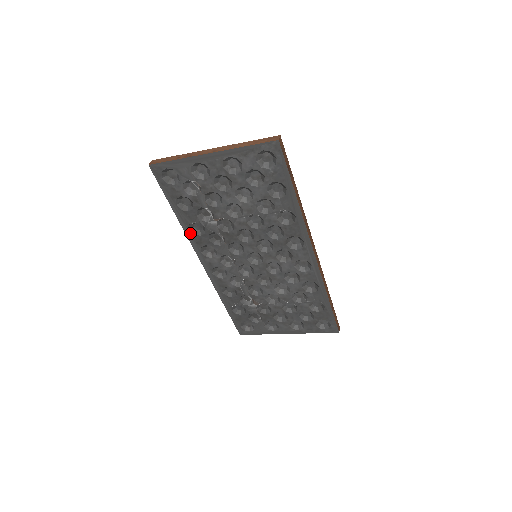
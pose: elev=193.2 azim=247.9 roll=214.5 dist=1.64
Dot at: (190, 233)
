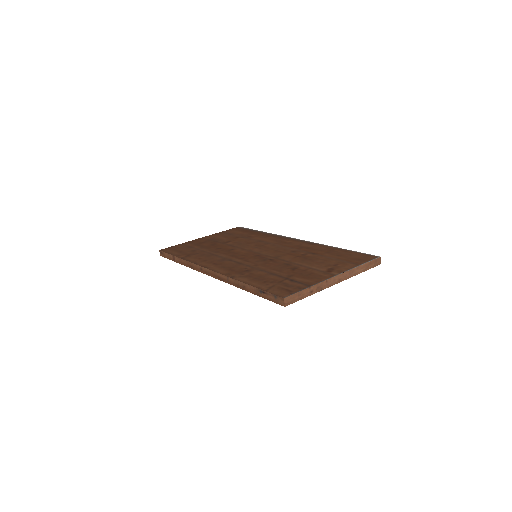
Dot at: occluded
